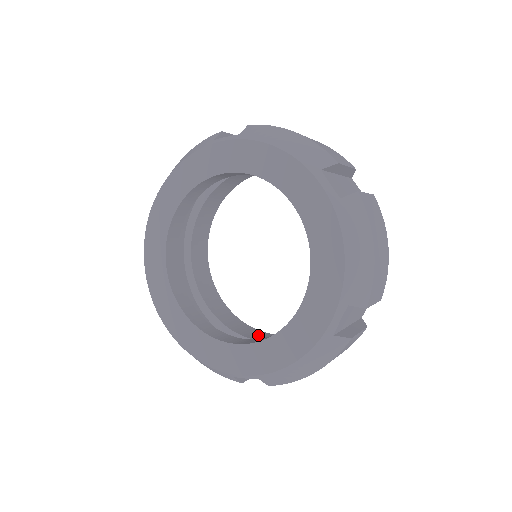
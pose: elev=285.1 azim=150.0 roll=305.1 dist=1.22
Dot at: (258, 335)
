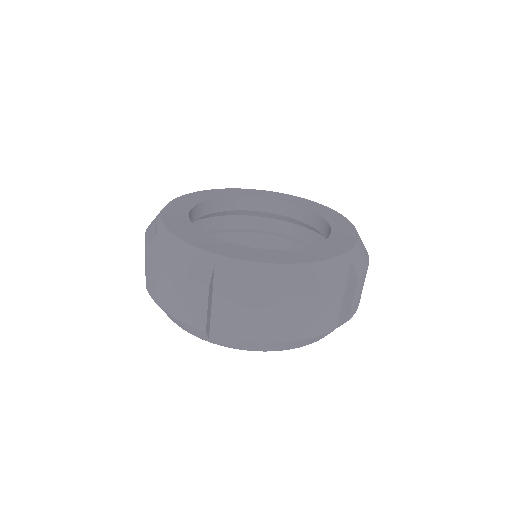
Dot at: occluded
